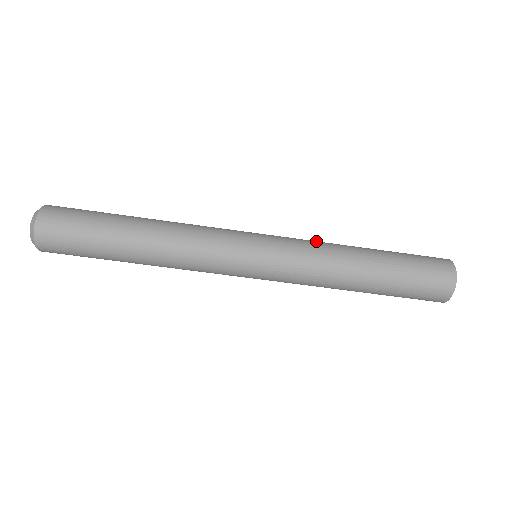
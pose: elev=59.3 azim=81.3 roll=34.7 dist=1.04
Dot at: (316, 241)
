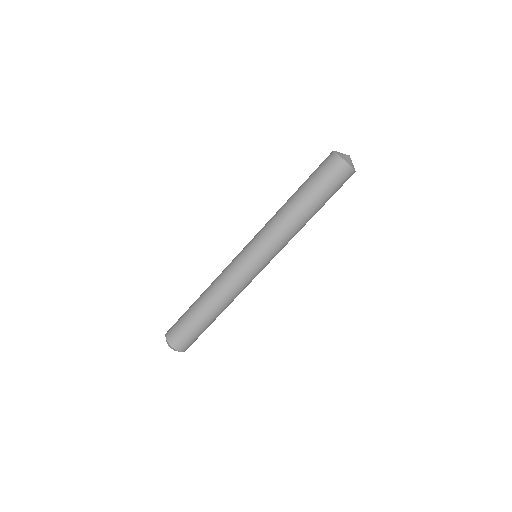
Dot at: occluded
